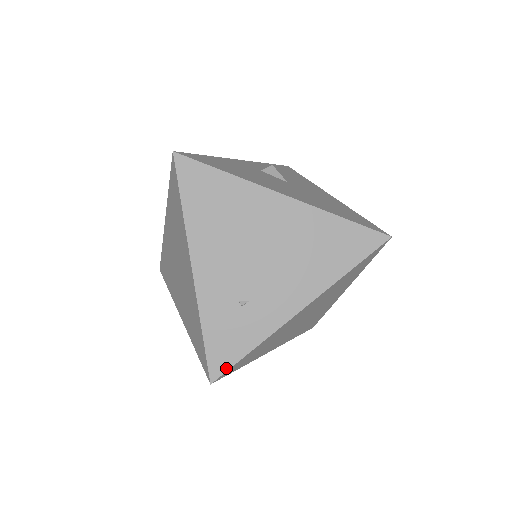
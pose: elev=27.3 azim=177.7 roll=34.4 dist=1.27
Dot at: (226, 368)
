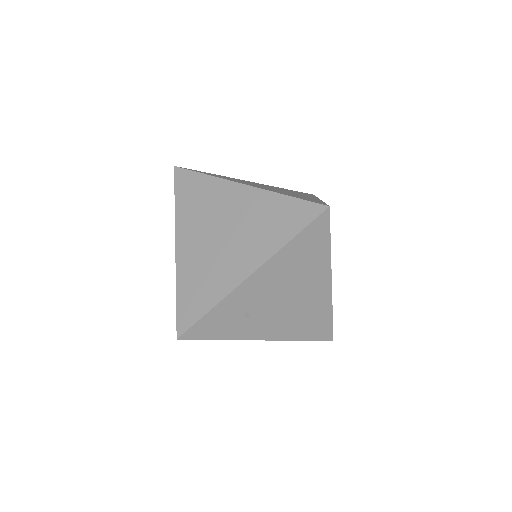
Dot at: (195, 338)
